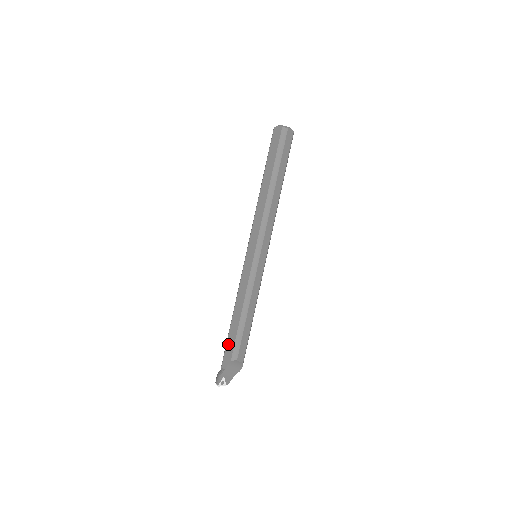
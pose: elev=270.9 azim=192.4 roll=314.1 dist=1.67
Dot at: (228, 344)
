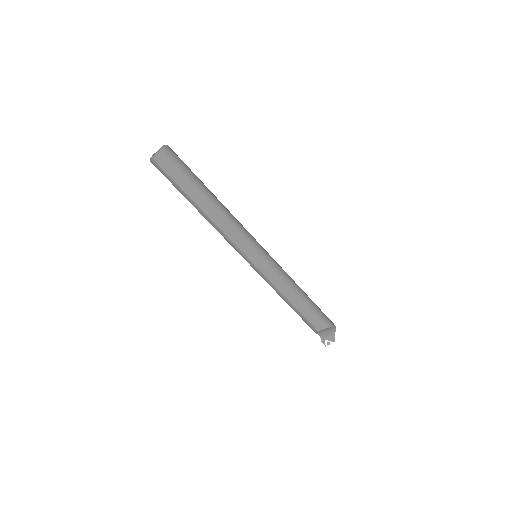
Dot at: occluded
